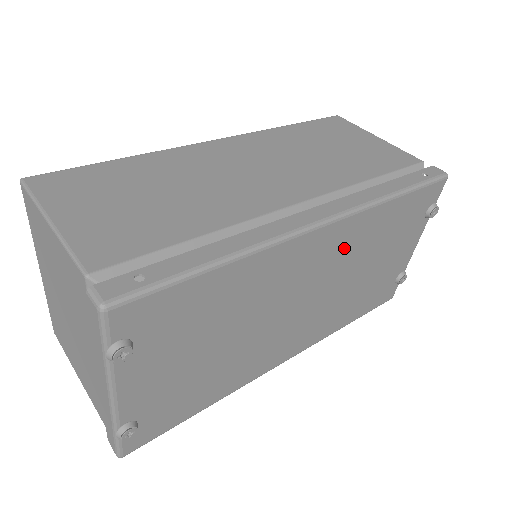
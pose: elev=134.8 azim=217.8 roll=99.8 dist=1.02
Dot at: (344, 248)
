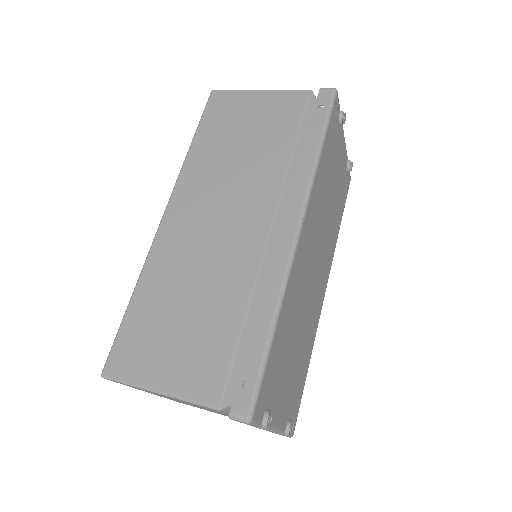
Dot at: (315, 217)
